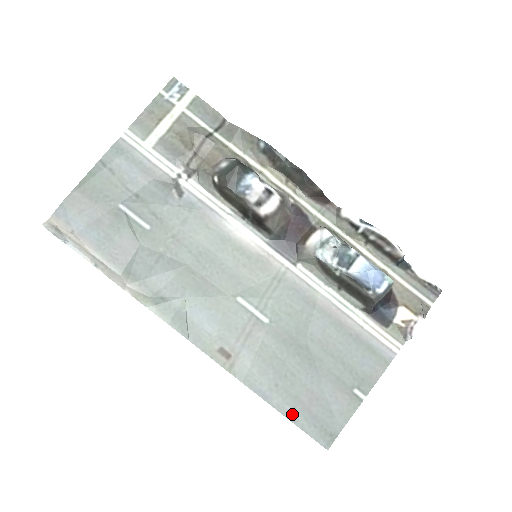
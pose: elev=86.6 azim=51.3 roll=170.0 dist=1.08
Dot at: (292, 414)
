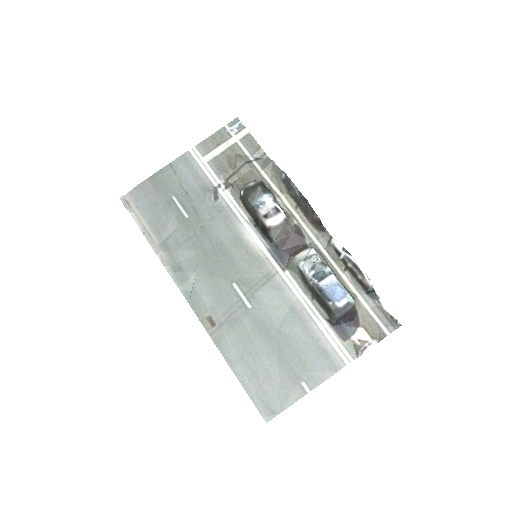
Dot at: (247, 384)
